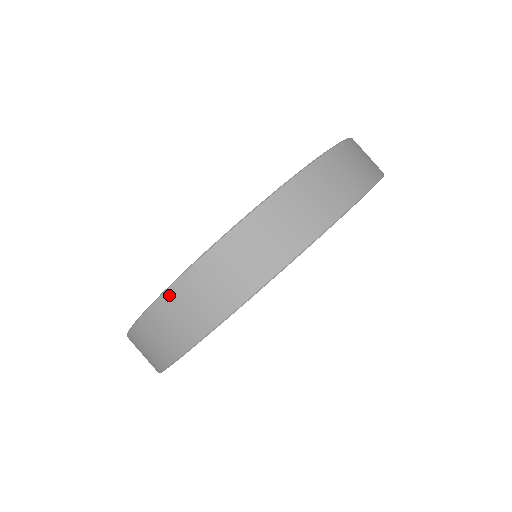
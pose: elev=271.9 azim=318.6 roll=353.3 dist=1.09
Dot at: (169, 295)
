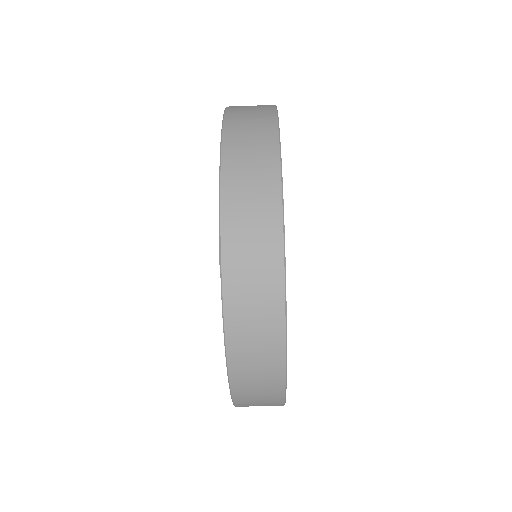
Dot at: occluded
